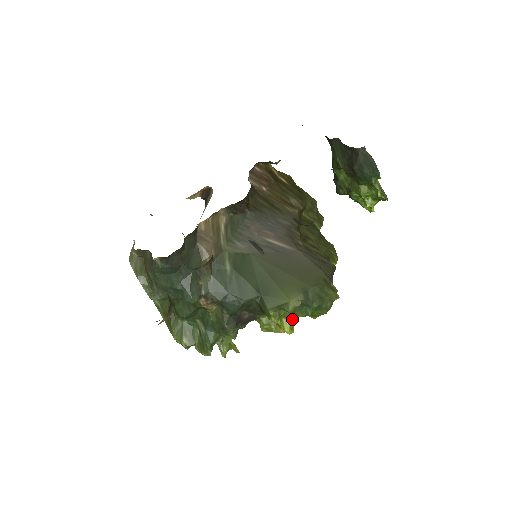
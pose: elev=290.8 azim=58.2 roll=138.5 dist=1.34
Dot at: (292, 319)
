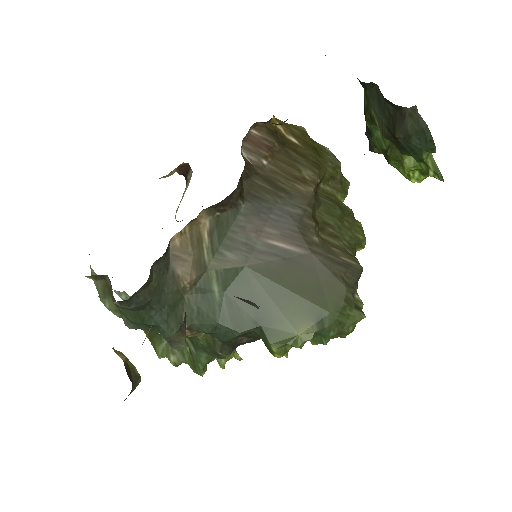
Dot at: occluded
